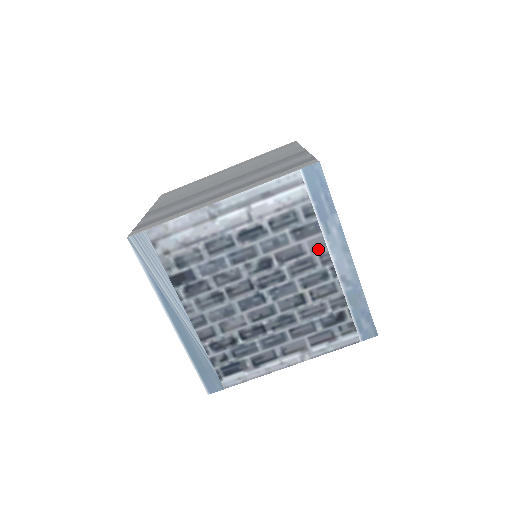
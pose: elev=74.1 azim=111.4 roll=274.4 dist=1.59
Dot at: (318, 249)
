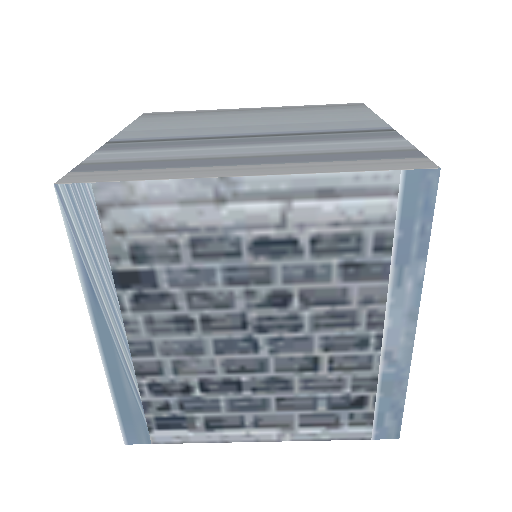
Dot at: (371, 303)
